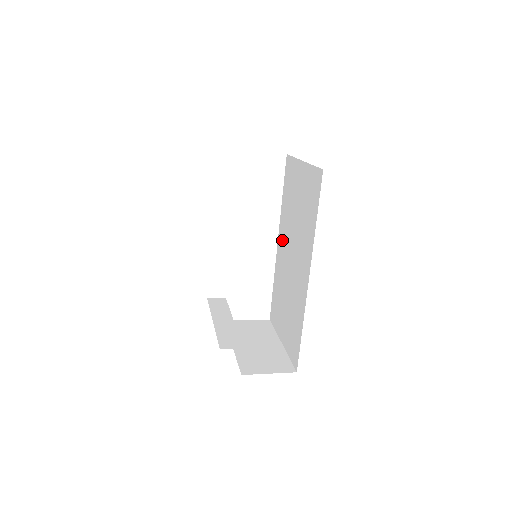
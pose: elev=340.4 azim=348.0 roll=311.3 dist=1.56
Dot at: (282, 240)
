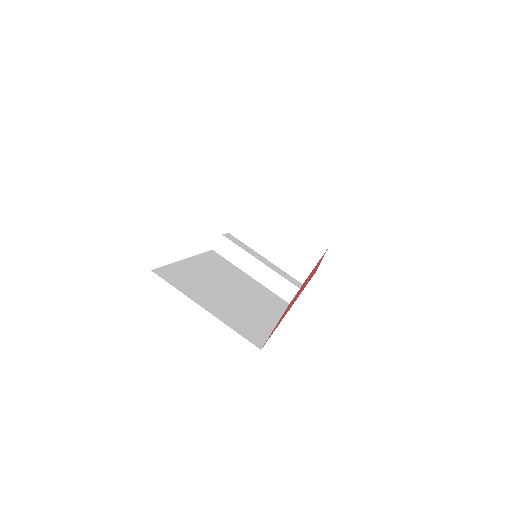
Dot at: occluded
